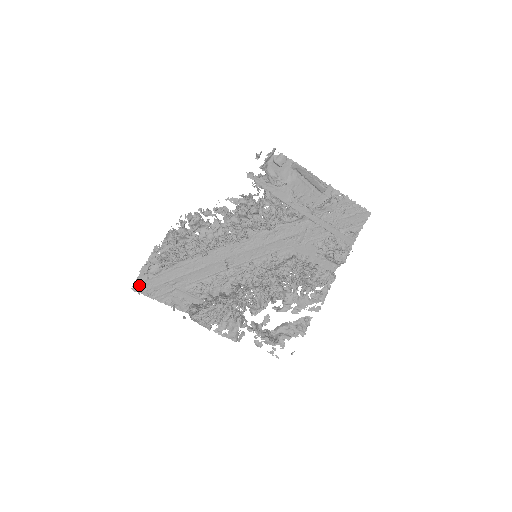
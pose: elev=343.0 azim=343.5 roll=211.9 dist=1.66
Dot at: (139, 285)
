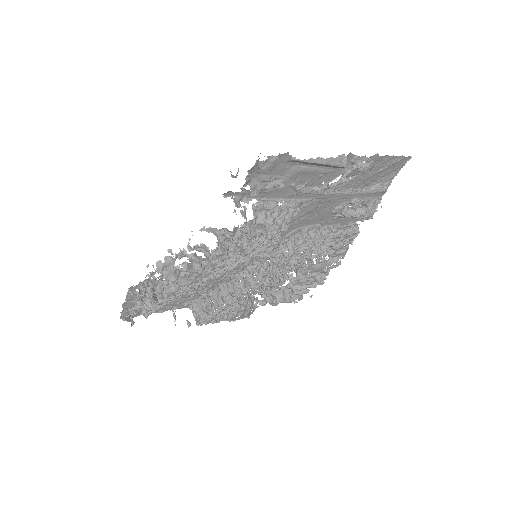
Dot at: (127, 314)
